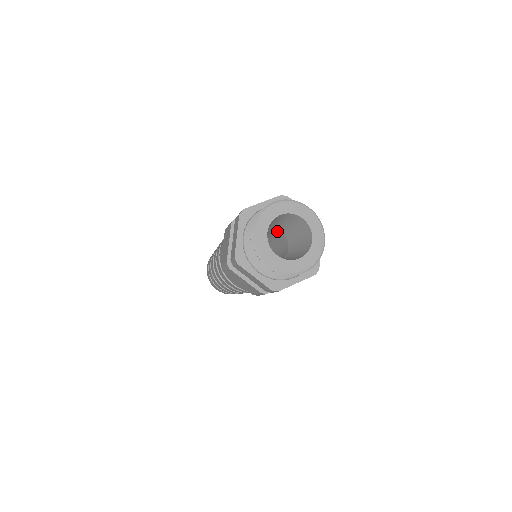
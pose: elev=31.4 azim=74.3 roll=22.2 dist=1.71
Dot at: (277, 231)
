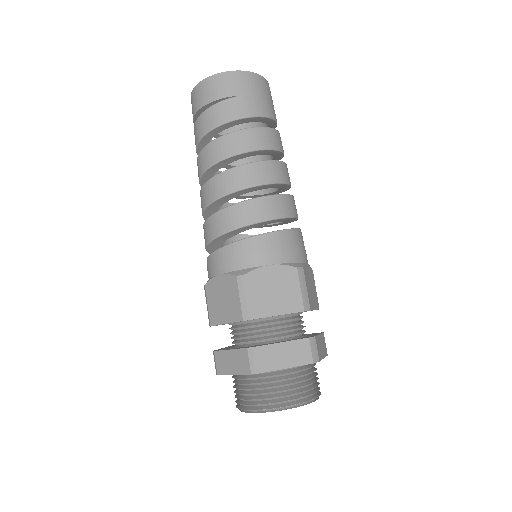
Dot at: occluded
